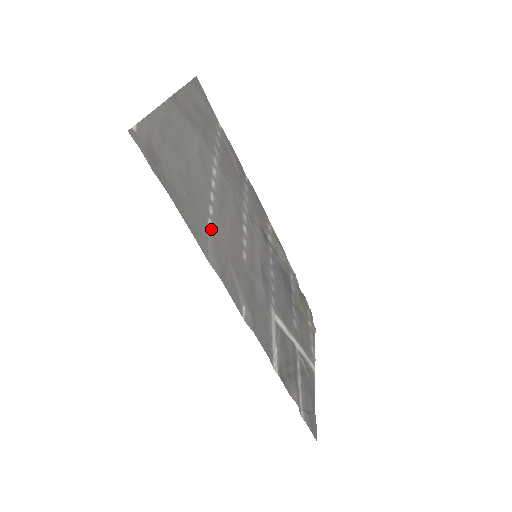
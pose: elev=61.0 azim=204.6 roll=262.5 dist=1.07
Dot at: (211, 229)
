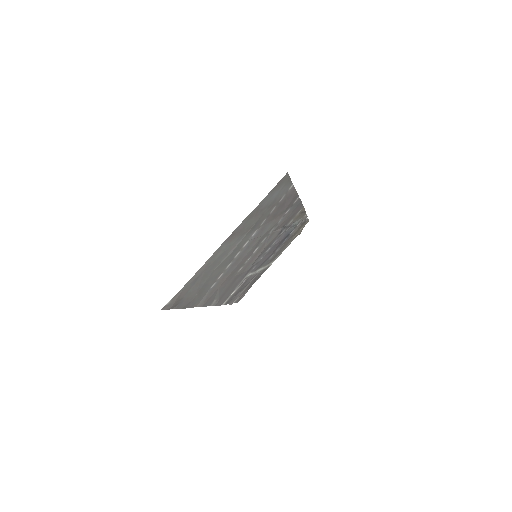
Dot at: (212, 287)
